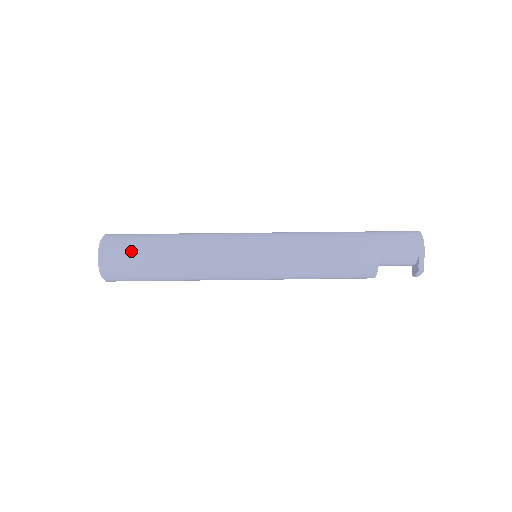
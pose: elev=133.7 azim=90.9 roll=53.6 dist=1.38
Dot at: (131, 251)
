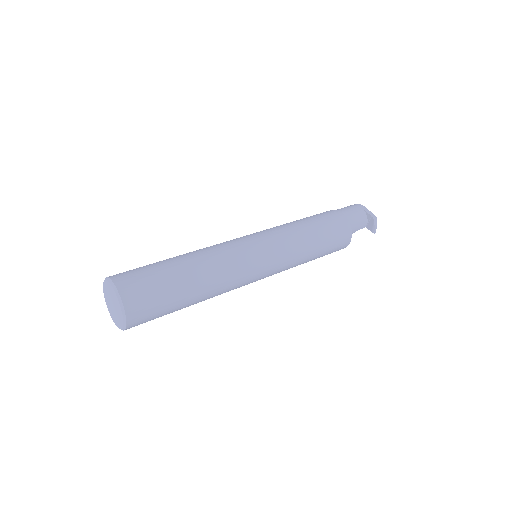
Dot at: (144, 269)
